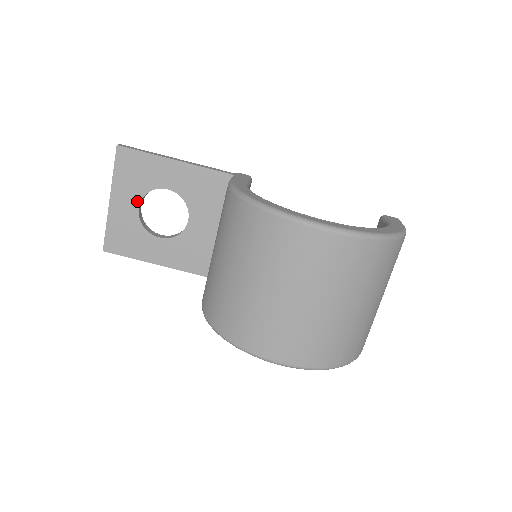
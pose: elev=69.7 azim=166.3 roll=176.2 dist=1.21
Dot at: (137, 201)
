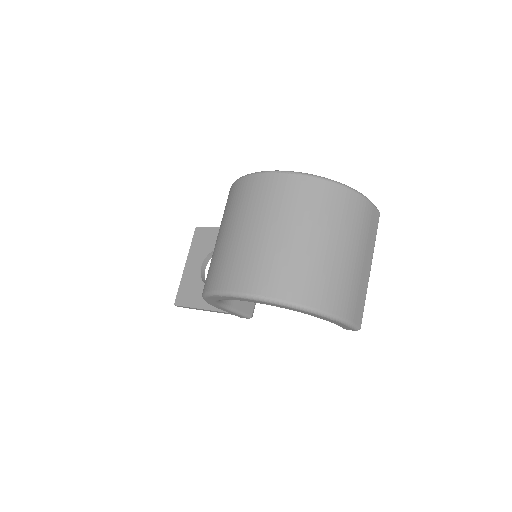
Dot at: (201, 262)
